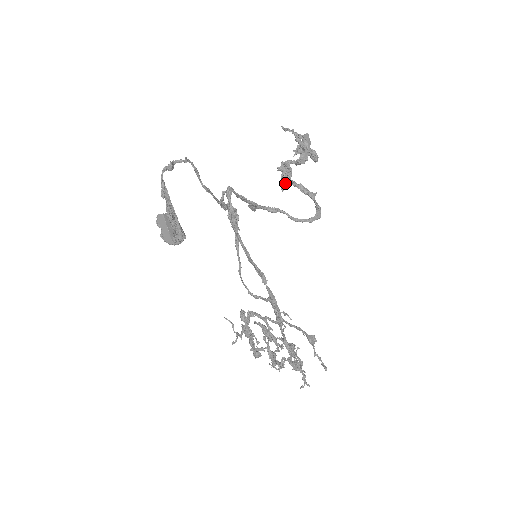
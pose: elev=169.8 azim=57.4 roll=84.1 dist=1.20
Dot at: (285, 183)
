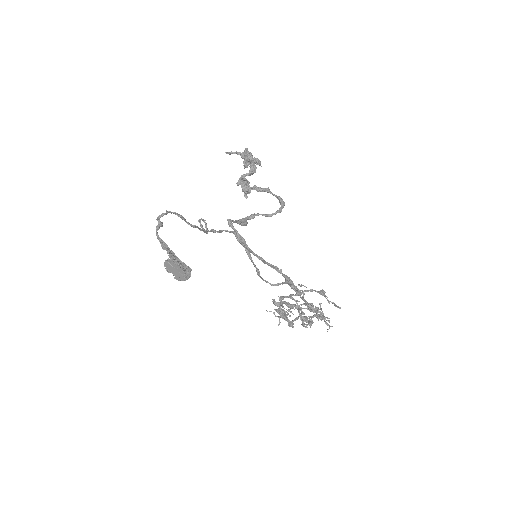
Dot at: (247, 192)
